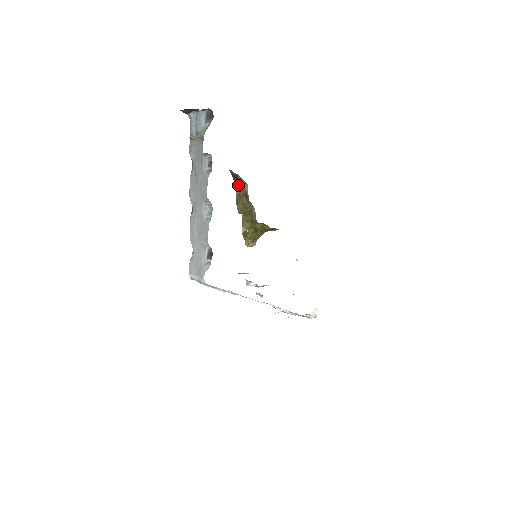
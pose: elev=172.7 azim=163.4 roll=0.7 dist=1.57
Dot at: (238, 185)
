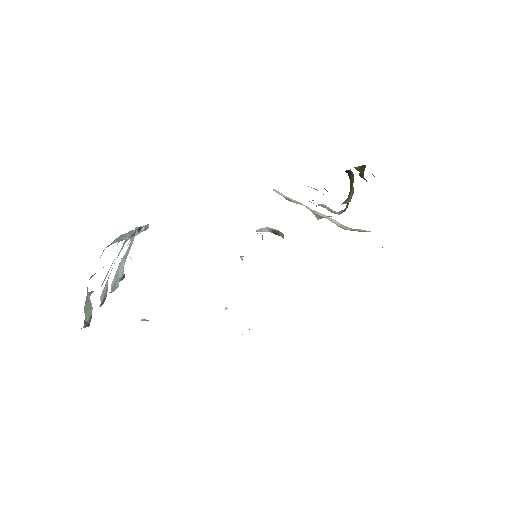
Dot at: occluded
